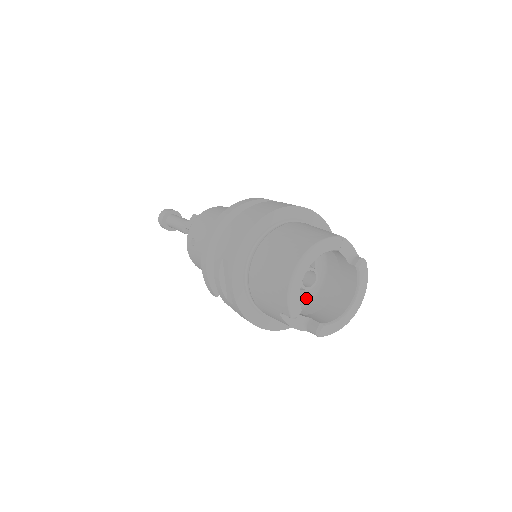
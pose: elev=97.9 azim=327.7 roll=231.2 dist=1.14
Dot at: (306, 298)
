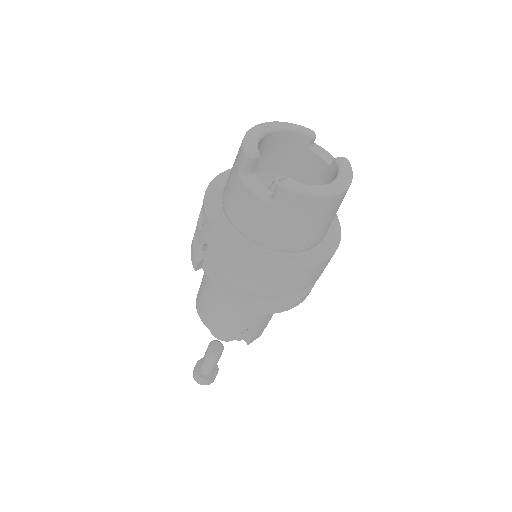
Dot at: occluded
